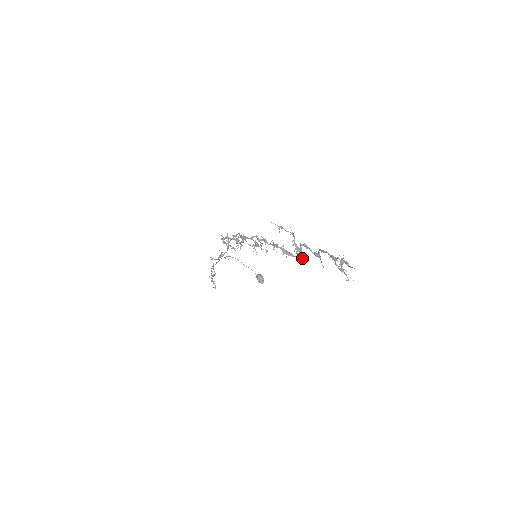
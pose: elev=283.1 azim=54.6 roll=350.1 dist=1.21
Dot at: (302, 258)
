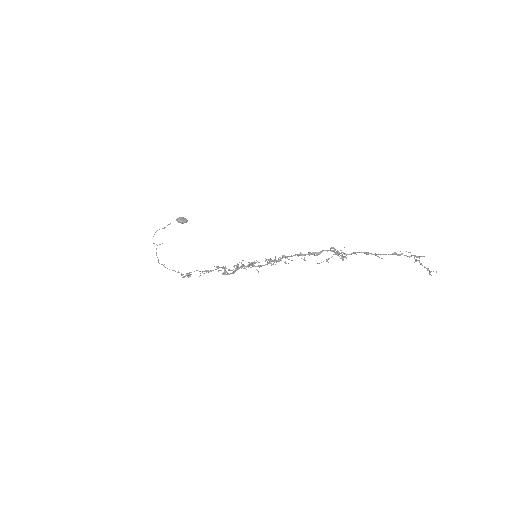
Dot at: (338, 252)
